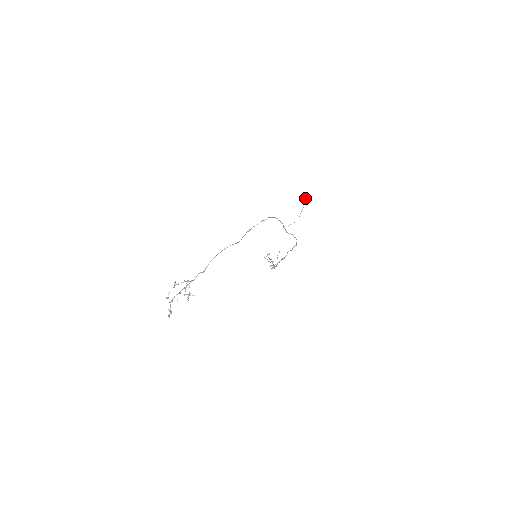
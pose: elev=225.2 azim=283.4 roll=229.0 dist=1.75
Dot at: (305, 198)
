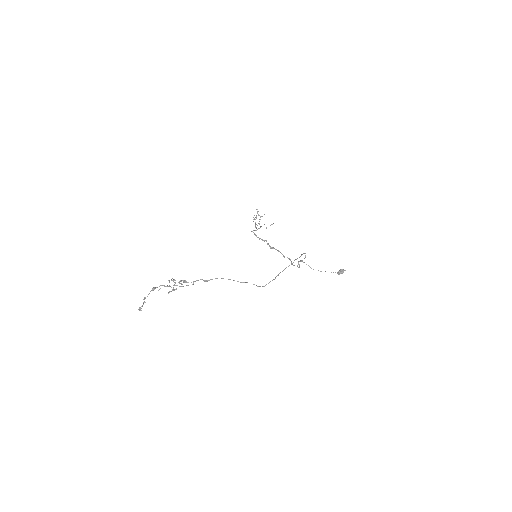
Dot at: (344, 270)
